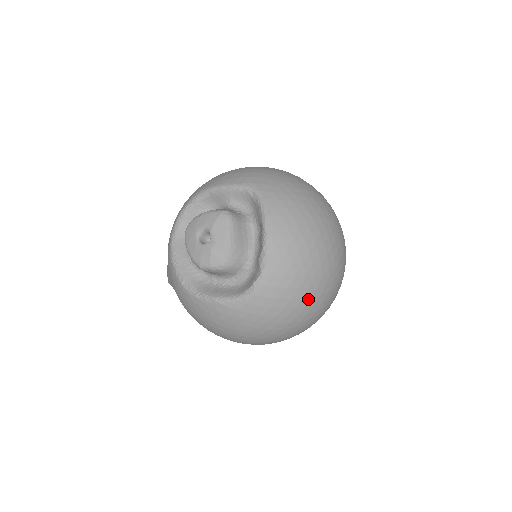
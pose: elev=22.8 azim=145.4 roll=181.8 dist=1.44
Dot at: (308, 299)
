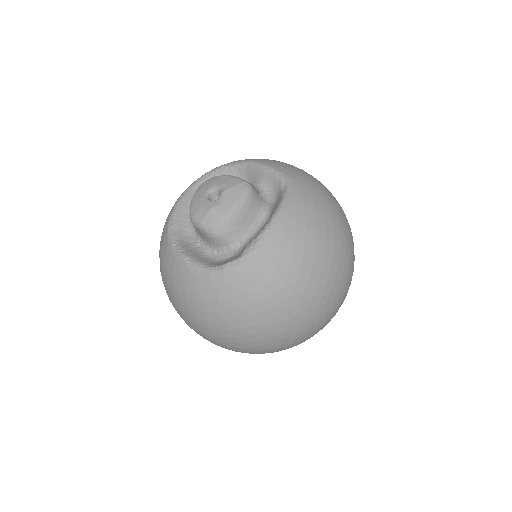
Dot at: (271, 315)
